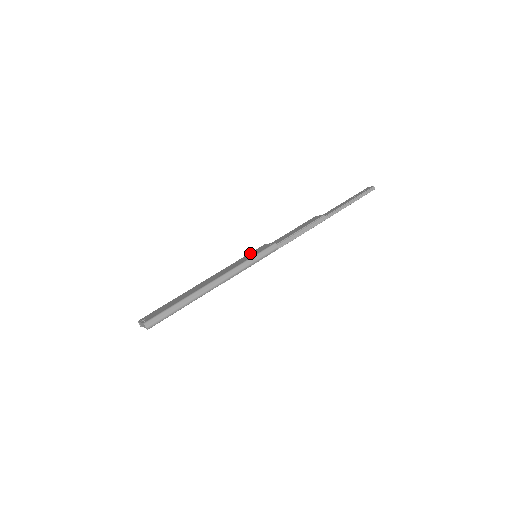
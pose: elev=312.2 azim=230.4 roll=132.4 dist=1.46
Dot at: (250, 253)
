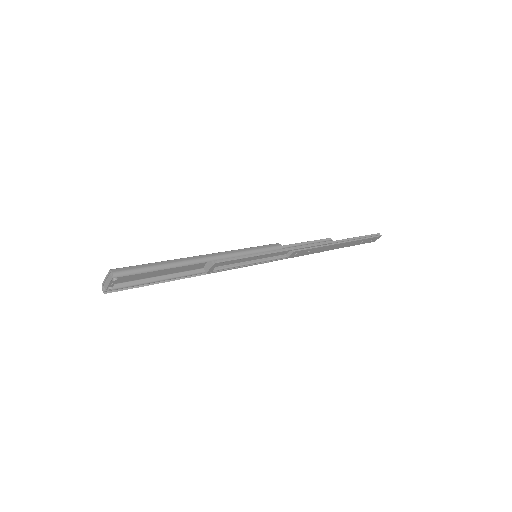
Dot at: occluded
